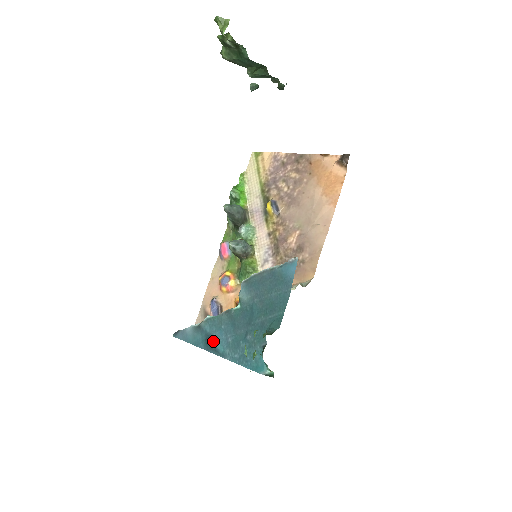
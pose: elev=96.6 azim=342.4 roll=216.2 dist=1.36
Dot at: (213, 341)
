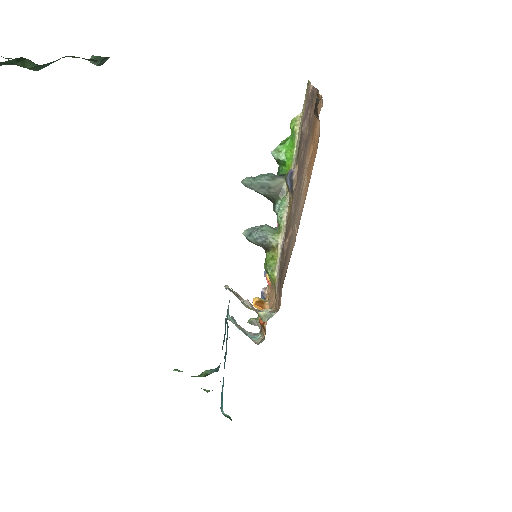
Dot at: occluded
